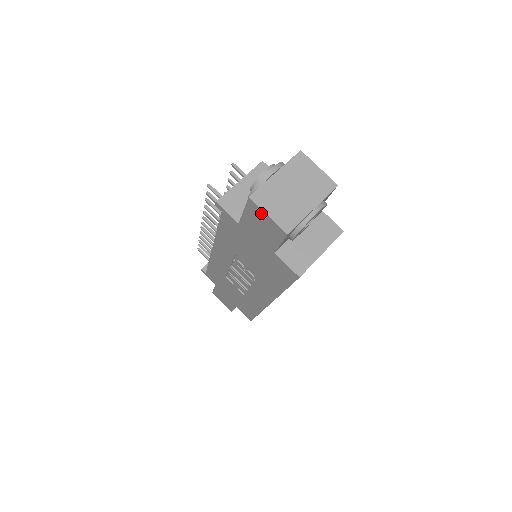
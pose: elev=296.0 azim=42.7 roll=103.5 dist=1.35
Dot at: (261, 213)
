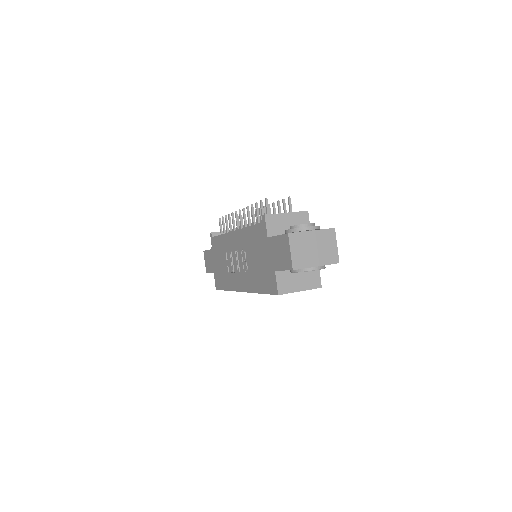
Dot at: (288, 247)
